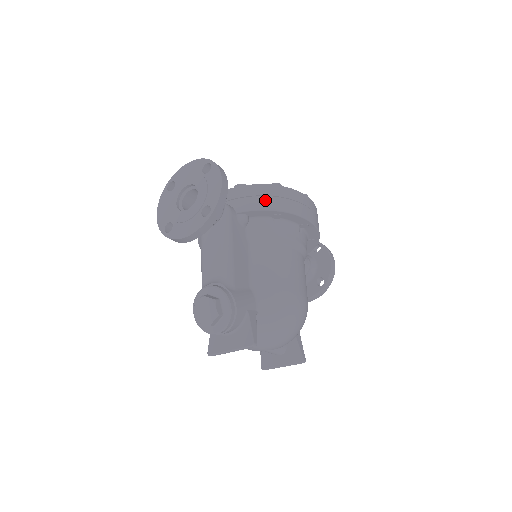
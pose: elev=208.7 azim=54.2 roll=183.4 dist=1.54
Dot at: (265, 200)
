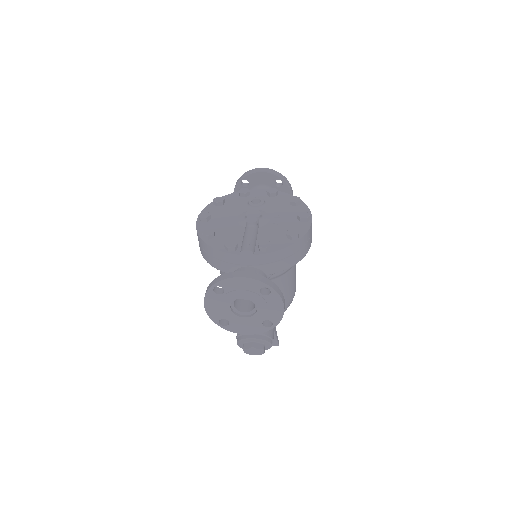
Dot at: (290, 260)
